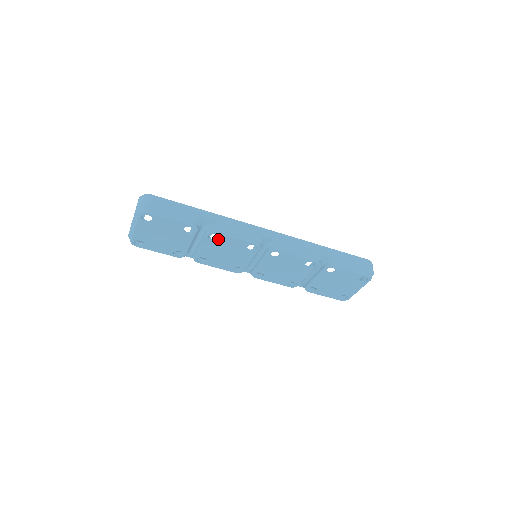
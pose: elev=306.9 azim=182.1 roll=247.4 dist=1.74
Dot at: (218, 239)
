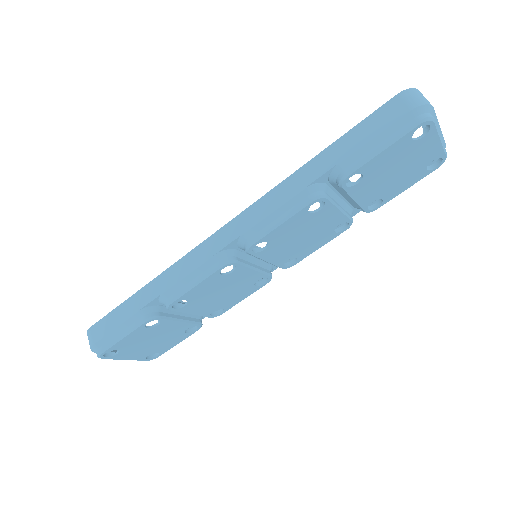
Dot at: (187, 300)
